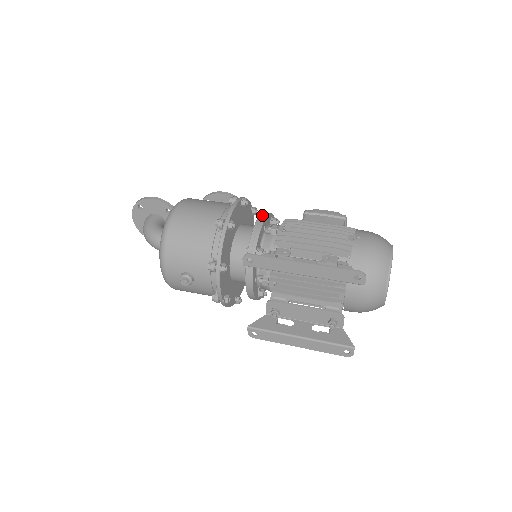
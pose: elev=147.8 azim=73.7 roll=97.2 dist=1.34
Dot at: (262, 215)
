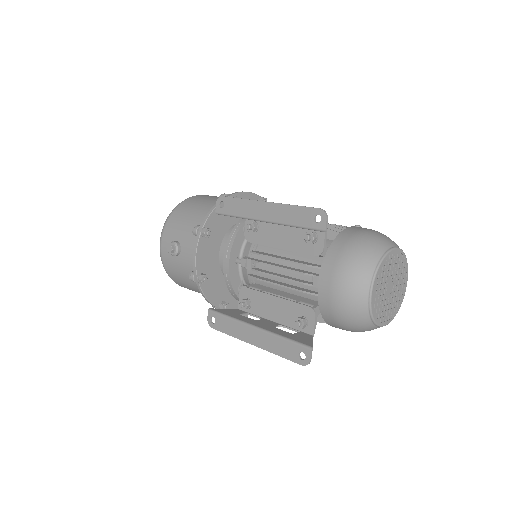
Dot at: occluded
